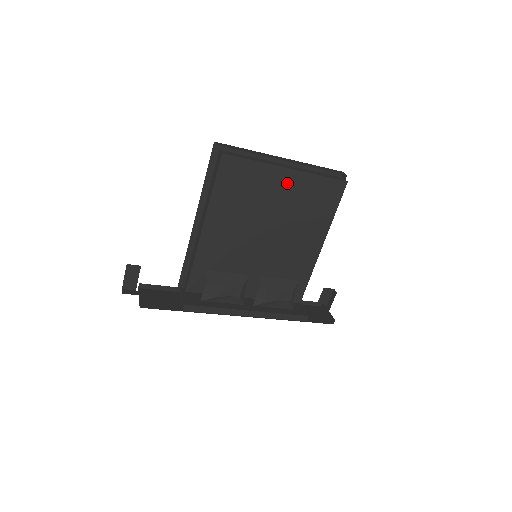
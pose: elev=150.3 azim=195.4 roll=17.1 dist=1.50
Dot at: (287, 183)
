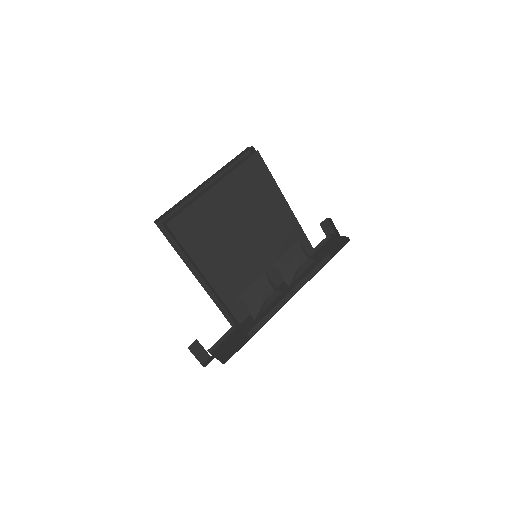
Dot at: (223, 195)
